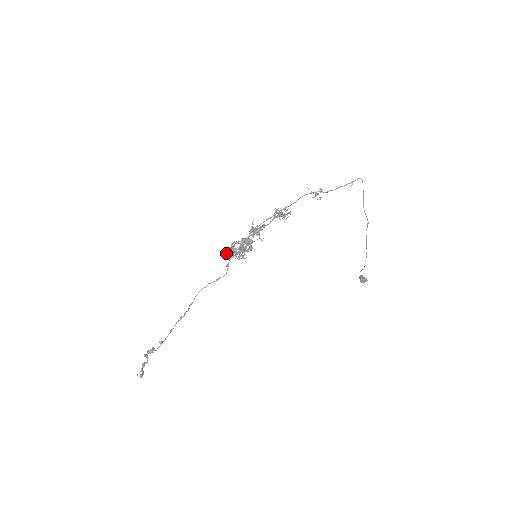
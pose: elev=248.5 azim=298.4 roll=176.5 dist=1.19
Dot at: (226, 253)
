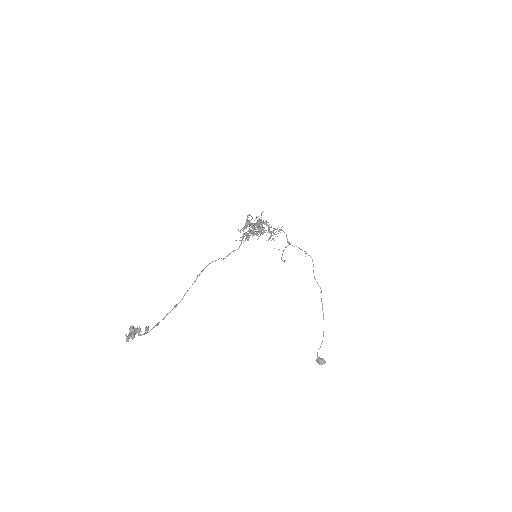
Dot at: (247, 217)
